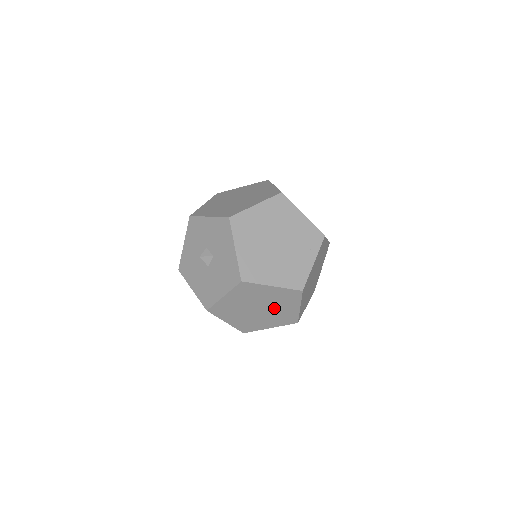
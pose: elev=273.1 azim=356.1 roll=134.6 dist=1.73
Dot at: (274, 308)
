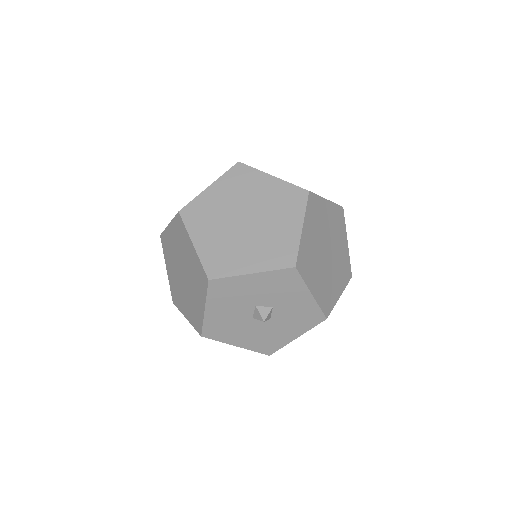
Dot at: occluded
